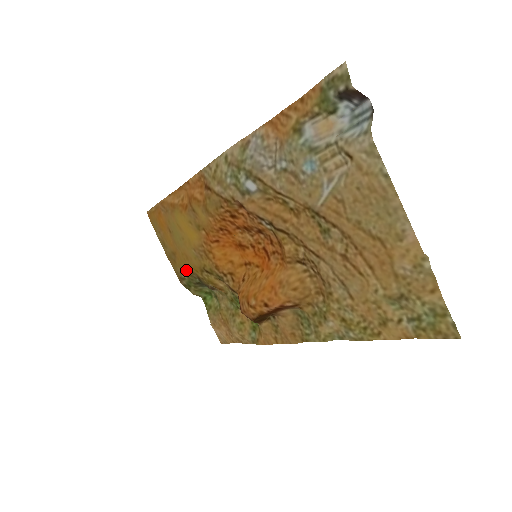
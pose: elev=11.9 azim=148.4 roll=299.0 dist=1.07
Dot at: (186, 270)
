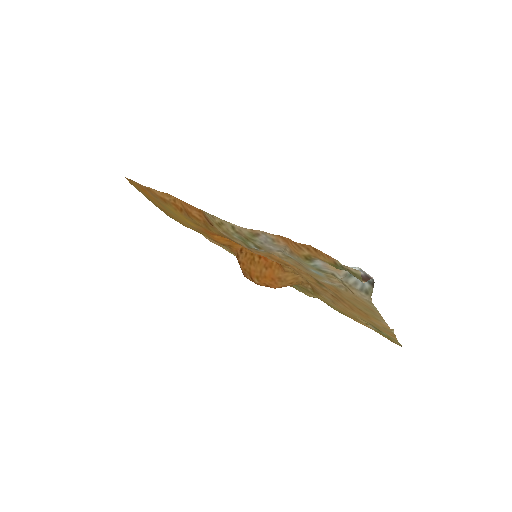
Dot at: occluded
